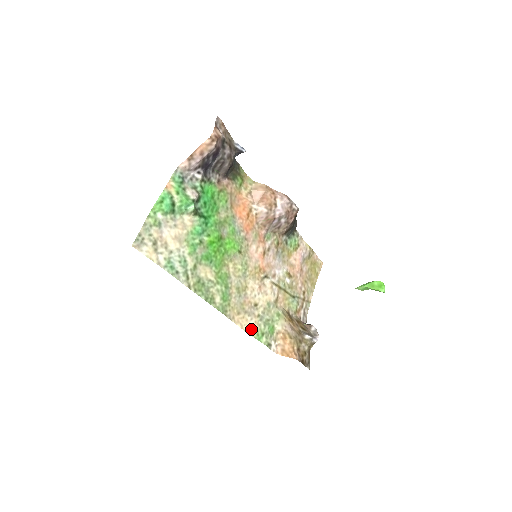
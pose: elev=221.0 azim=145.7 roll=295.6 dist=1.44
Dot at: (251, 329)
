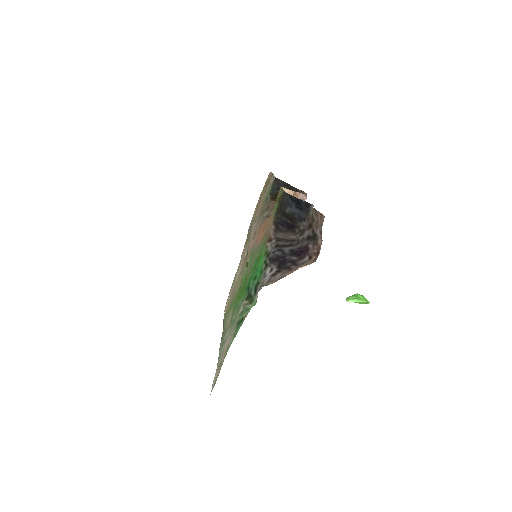
Dot at: occluded
